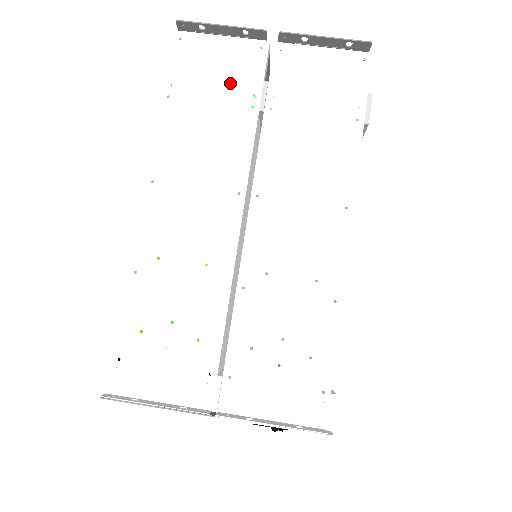
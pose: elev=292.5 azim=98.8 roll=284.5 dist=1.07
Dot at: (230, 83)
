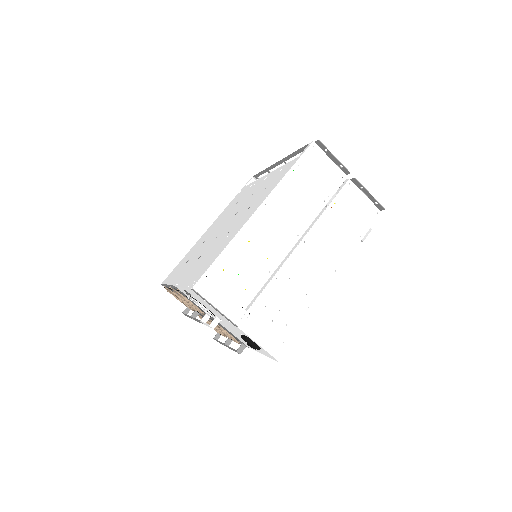
Dot at: (322, 183)
